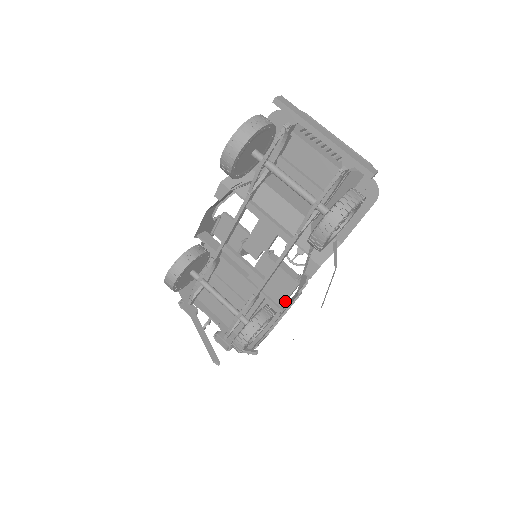
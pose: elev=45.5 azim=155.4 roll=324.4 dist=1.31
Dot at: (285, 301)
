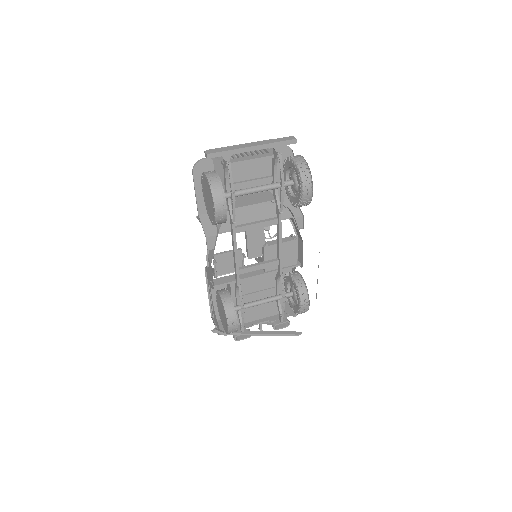
Dot at: (297, 258)
